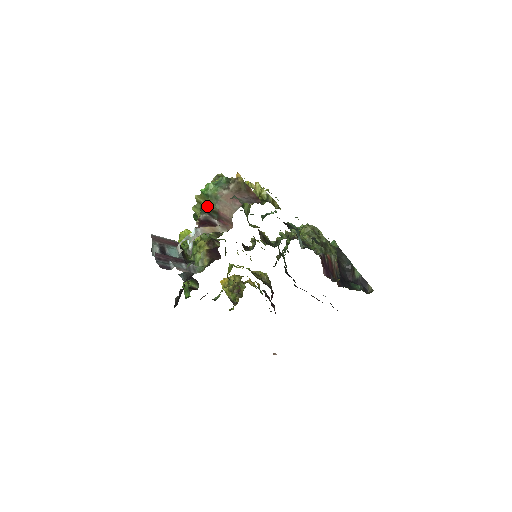
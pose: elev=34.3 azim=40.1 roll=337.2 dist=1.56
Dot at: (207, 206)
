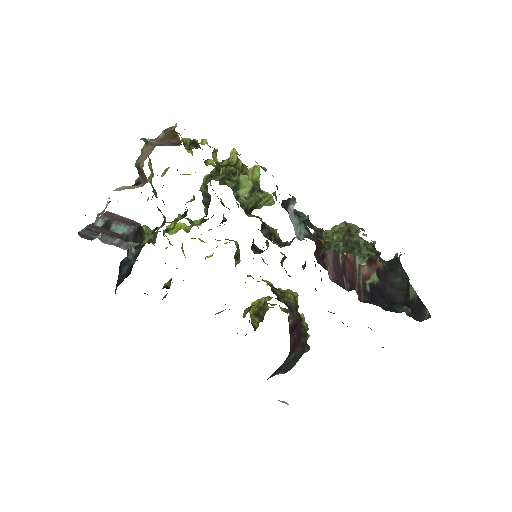
Dot at: (136, 163)
